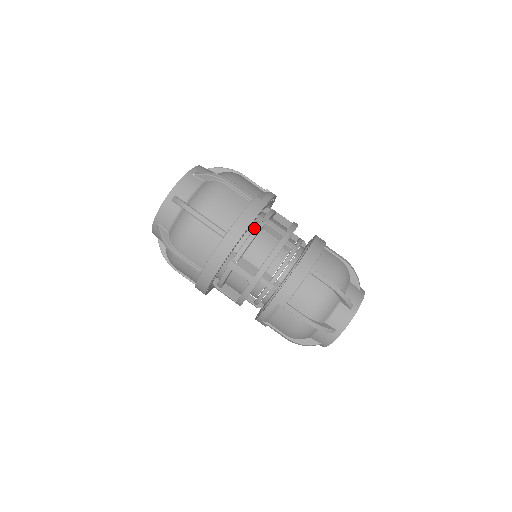
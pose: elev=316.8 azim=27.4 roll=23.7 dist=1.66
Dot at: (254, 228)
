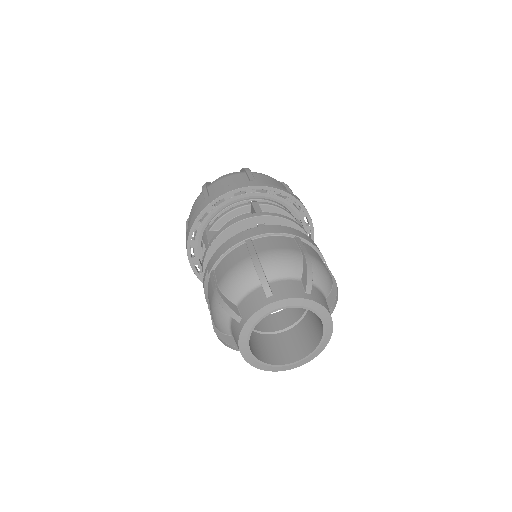
Dot at: occluded
